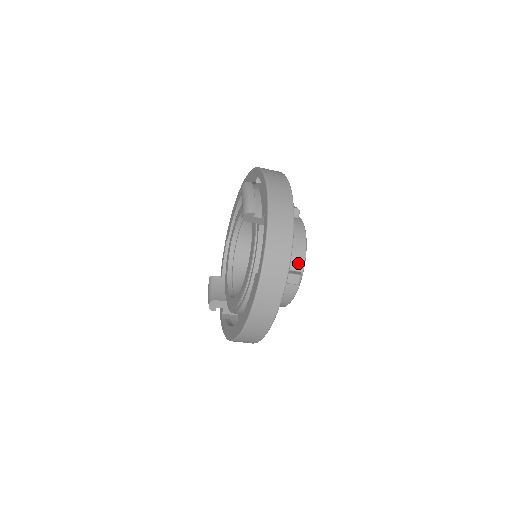
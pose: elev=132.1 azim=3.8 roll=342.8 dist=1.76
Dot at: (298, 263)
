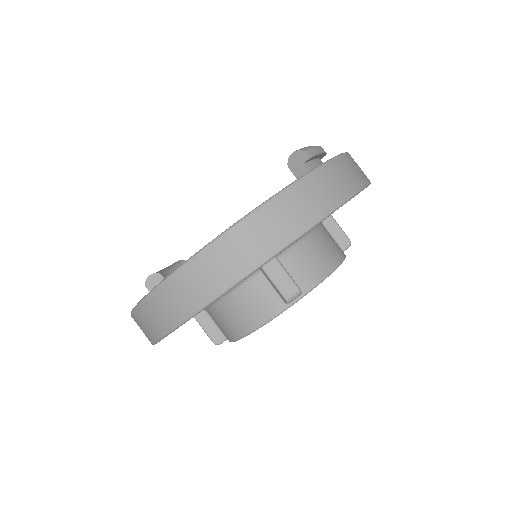
Dot at: (307, 278)
